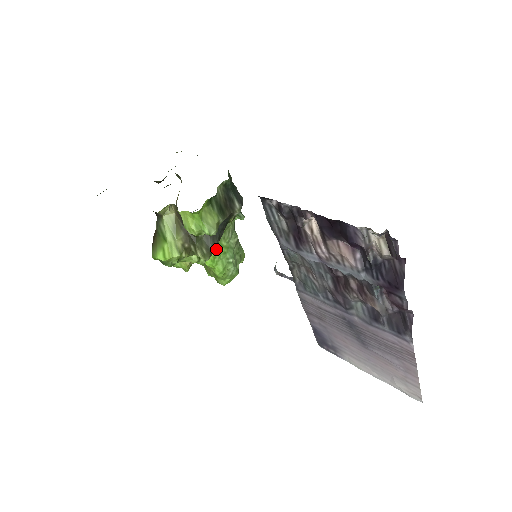
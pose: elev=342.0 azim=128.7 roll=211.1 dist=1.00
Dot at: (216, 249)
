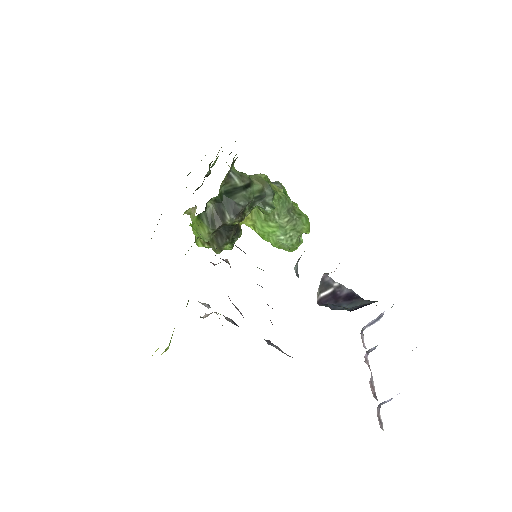
Dot at: (263, 229)
